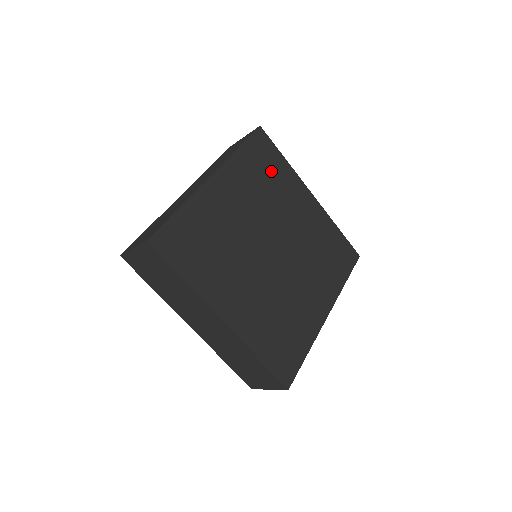
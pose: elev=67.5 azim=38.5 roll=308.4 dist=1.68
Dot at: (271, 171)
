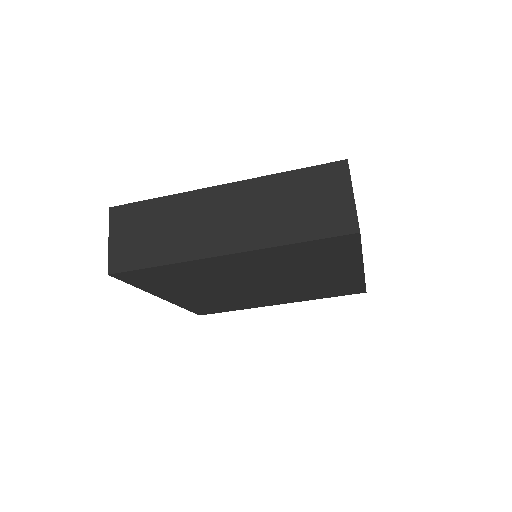
Dot at: (324, 257)
